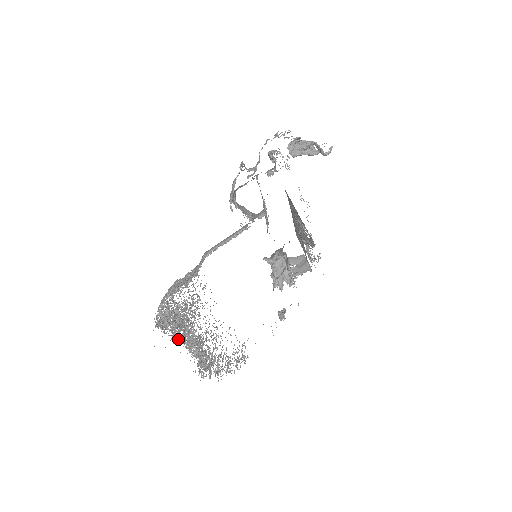
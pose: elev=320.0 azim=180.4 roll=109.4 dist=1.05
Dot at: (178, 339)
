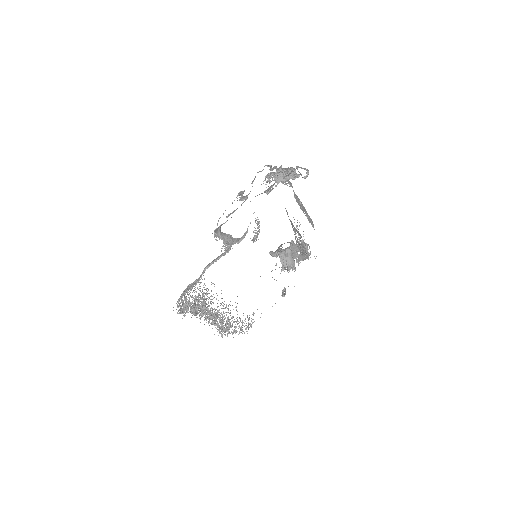
Dot at: occluded
